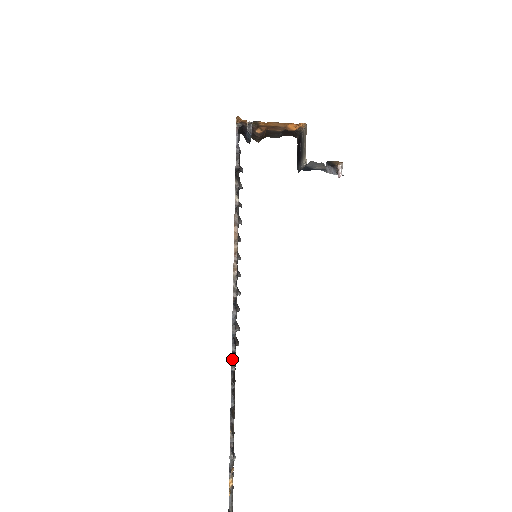
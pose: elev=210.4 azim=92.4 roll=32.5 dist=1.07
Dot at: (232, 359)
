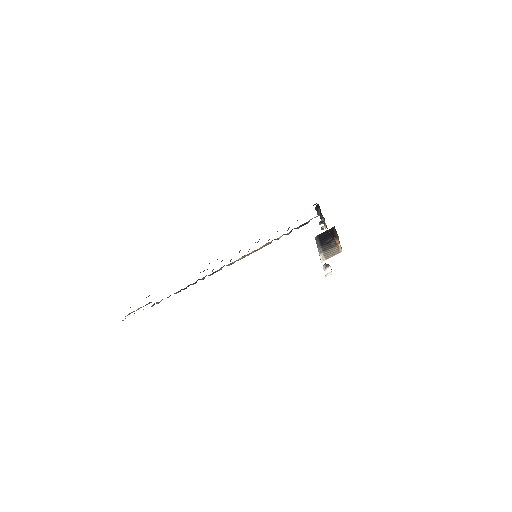
Dot at: occluded
